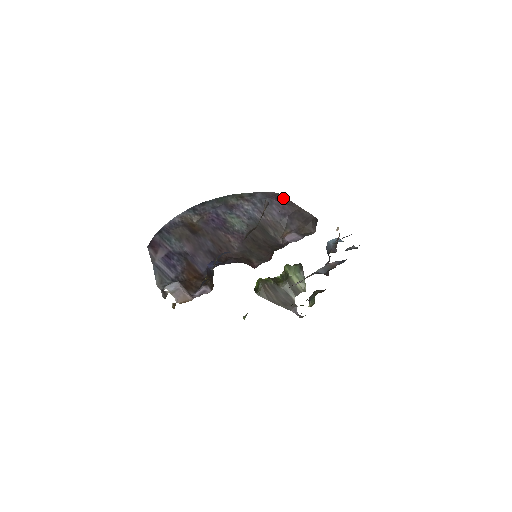
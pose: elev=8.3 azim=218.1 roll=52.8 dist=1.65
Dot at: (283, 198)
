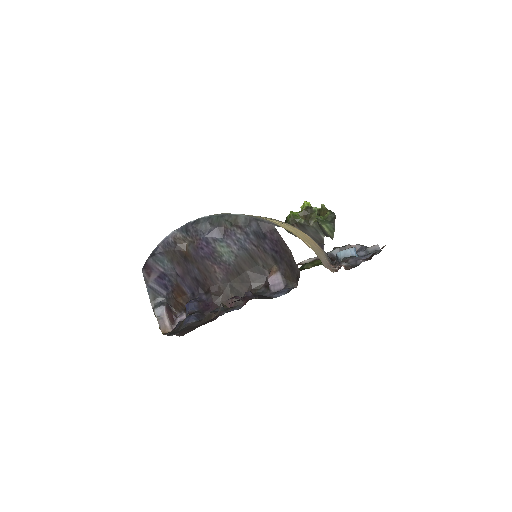
Dot at: (278, 235)
